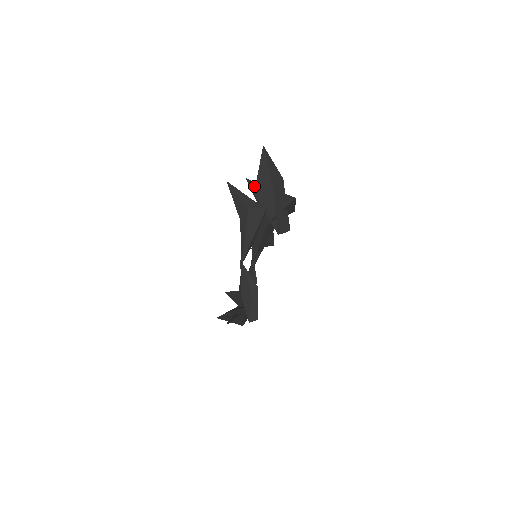
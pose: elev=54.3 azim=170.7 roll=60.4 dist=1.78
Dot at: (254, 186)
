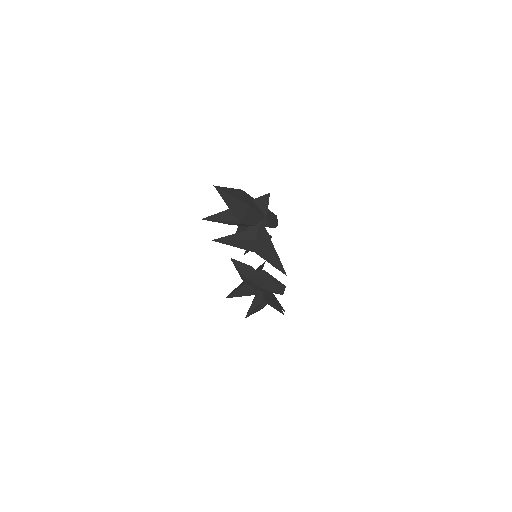
Dot at: (218, 218)
